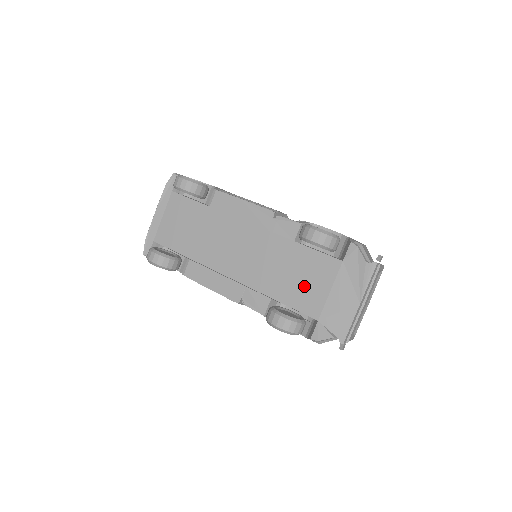
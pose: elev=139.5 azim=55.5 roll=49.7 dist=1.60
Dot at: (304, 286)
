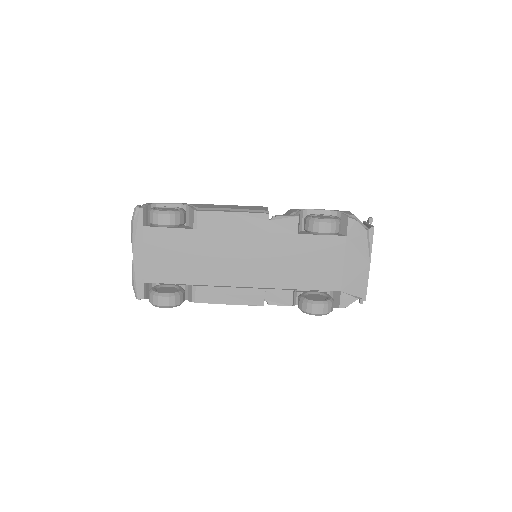
Dot at: (319, 268)
